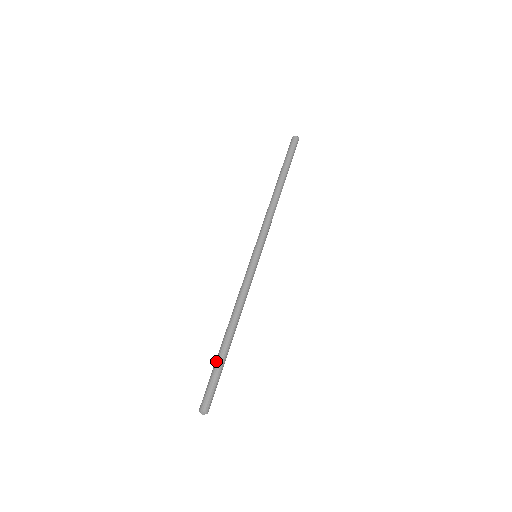
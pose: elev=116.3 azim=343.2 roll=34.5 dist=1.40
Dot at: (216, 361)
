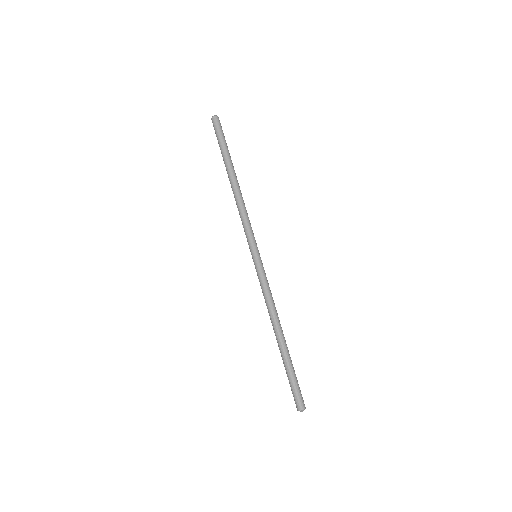
Dot at: (286, 365)
